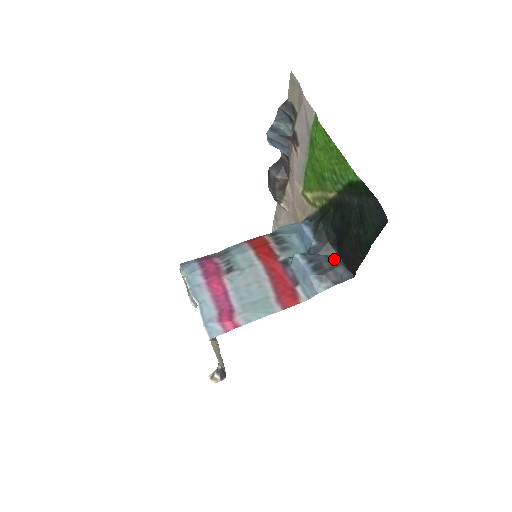
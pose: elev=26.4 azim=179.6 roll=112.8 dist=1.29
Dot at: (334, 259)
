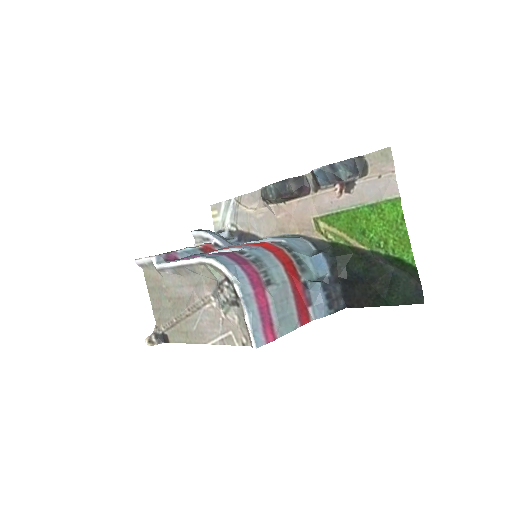
Dot at: (338, 291)
